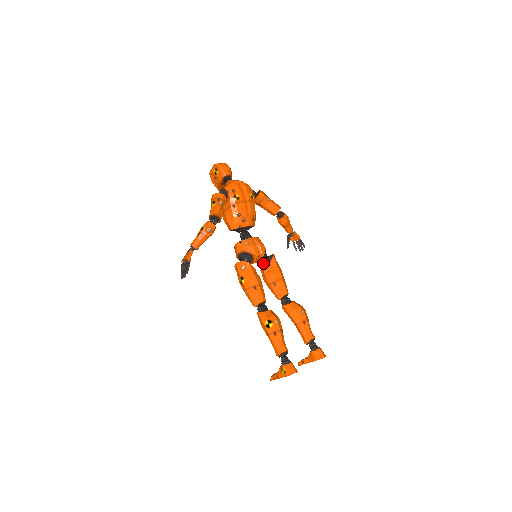
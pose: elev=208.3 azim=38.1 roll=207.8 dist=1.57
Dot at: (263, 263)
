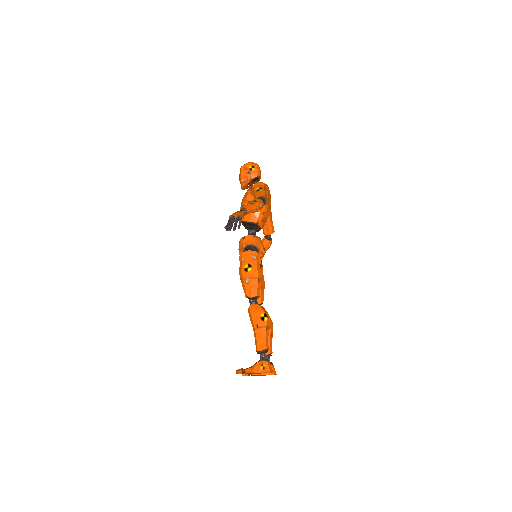
Dot at: occluded
